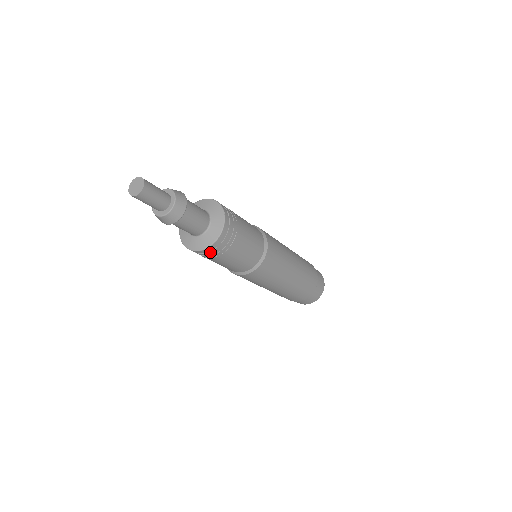
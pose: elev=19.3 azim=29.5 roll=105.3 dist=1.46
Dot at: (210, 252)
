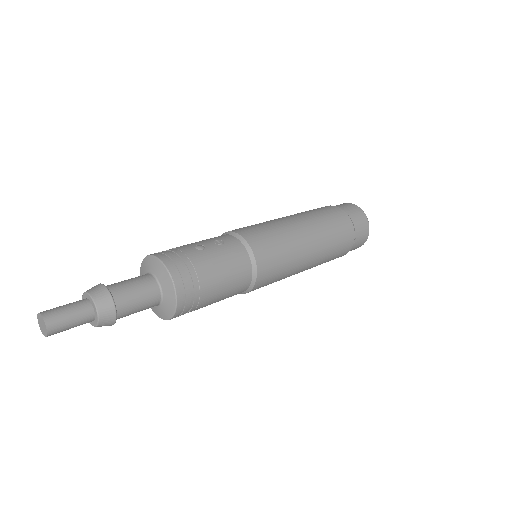
Dot at: occluded
